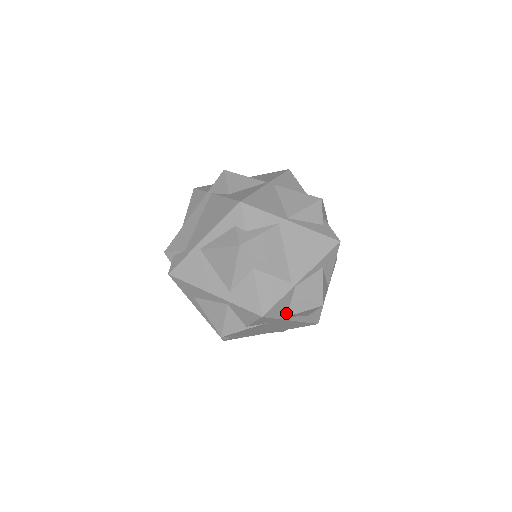
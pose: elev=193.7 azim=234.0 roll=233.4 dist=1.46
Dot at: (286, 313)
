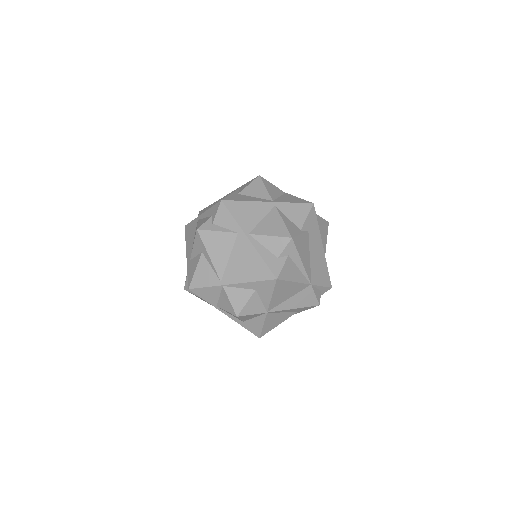
Dot at: (216, 303)
